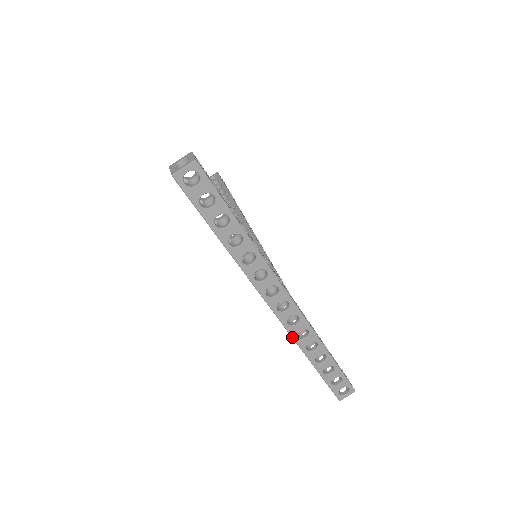
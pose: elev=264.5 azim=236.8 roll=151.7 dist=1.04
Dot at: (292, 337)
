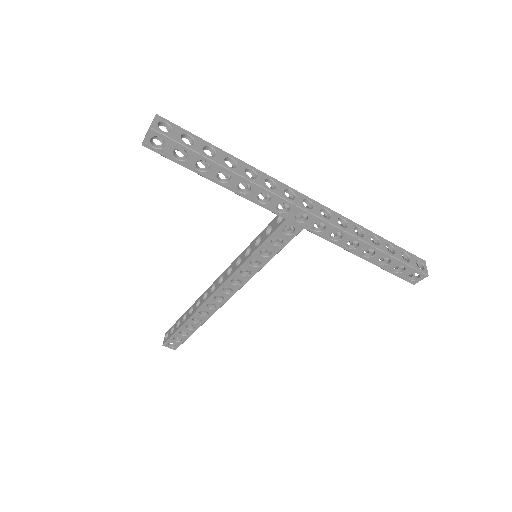
Dot at: (340, 229)
